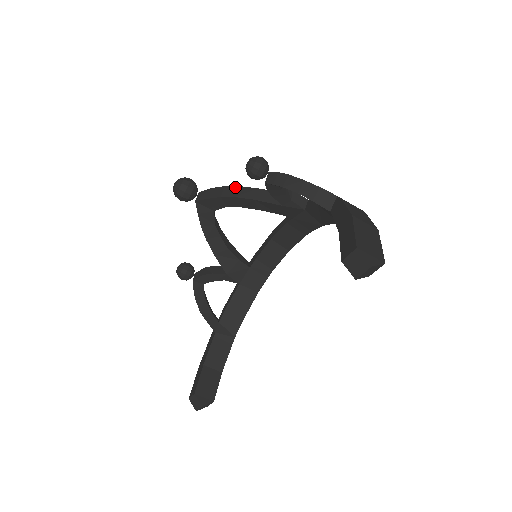
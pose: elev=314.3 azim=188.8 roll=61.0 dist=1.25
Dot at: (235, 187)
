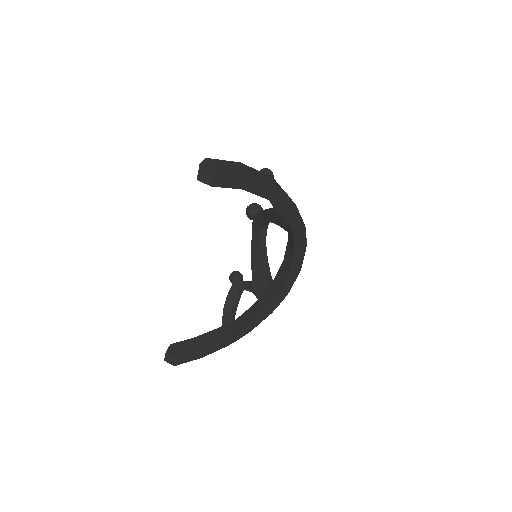
Dot at: occluded
